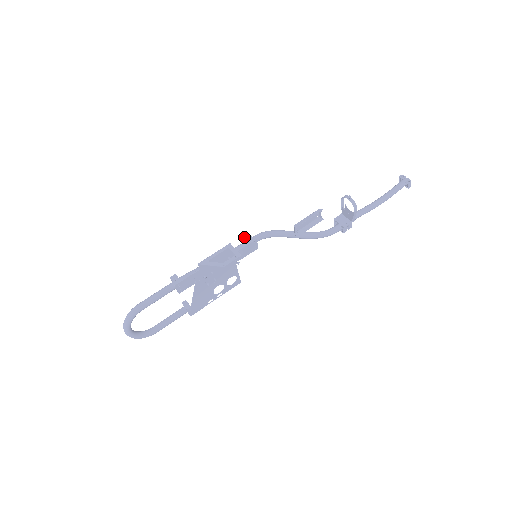
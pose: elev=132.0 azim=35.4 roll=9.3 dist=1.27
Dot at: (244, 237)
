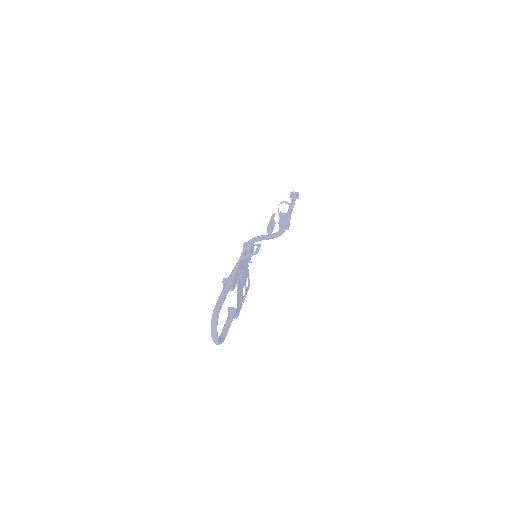
Dot at: (244, 245)
